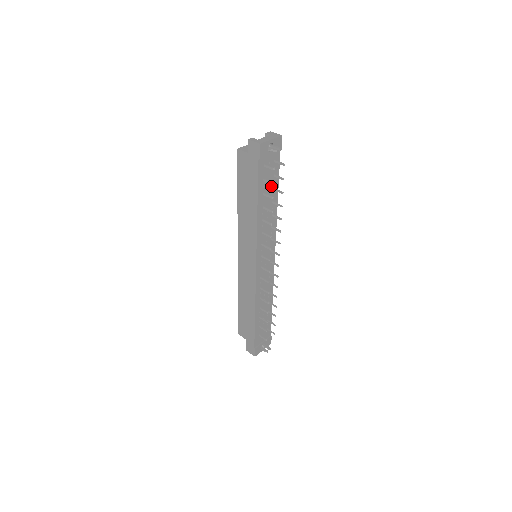
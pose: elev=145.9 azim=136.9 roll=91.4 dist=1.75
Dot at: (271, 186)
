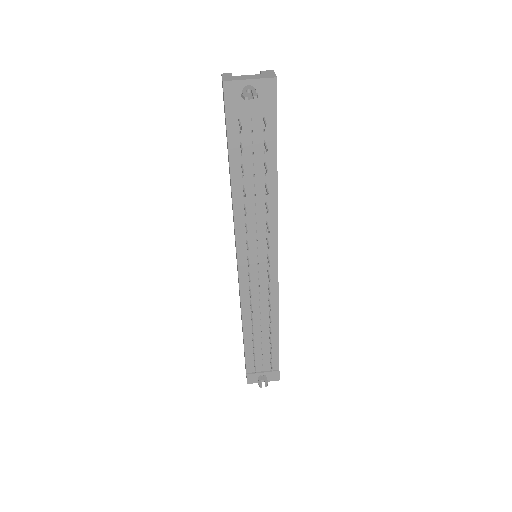
Dot at: (260, 158)
